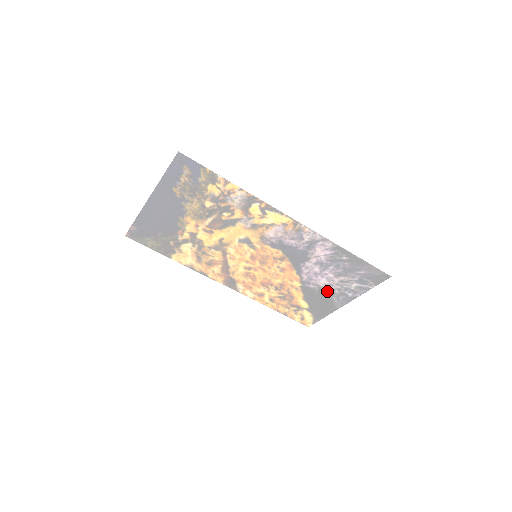
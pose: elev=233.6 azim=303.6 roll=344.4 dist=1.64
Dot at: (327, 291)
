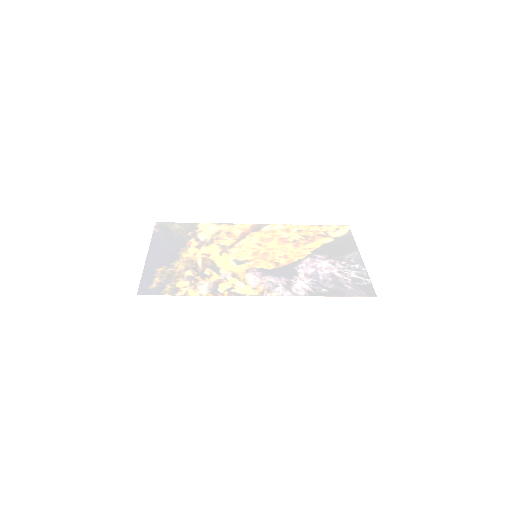
Dot at: (336, 259)
